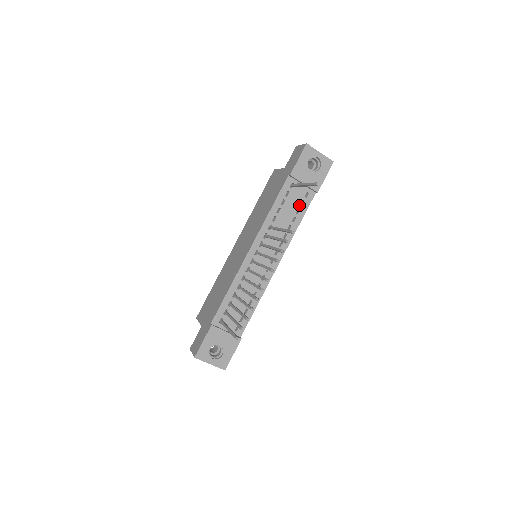
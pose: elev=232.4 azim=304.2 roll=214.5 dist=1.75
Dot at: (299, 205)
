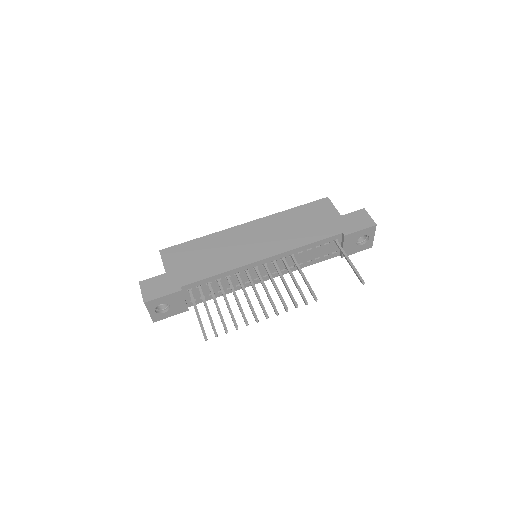
Dot at: (323, 255)
